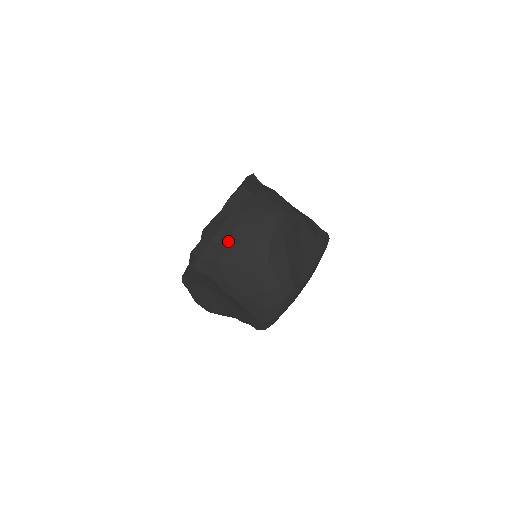
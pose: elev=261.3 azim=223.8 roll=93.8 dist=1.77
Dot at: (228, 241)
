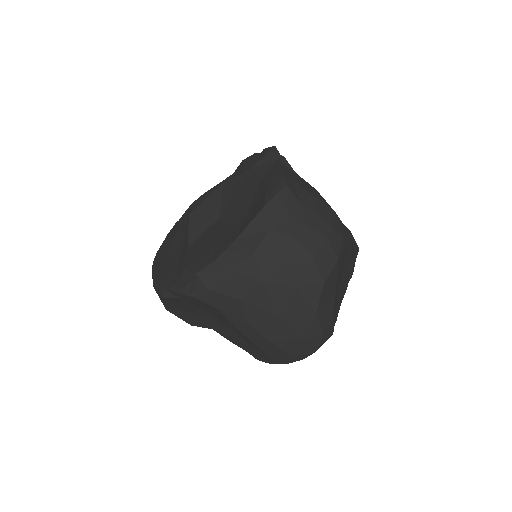
Dot at: (265, 275)
